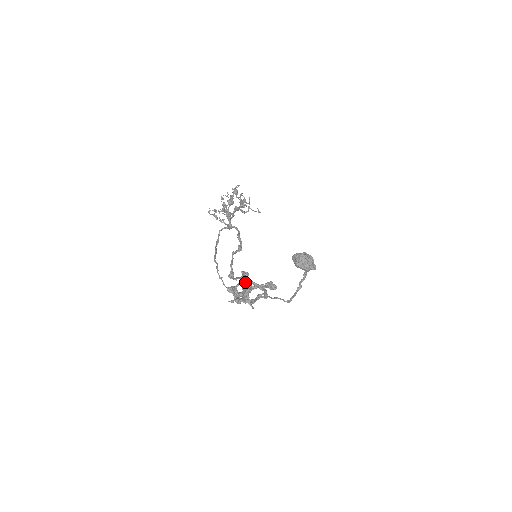
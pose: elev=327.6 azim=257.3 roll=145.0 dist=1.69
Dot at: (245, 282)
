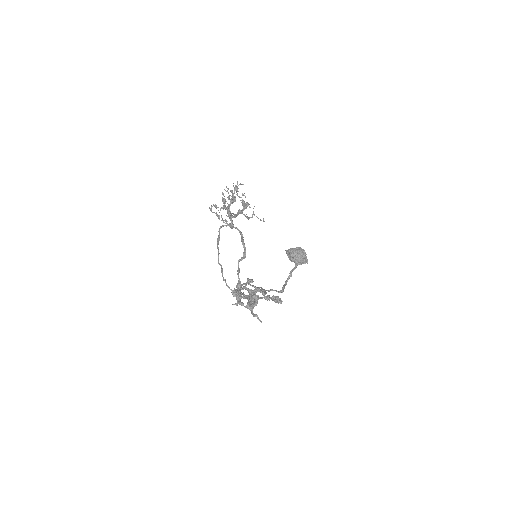
Dot at: (253, 294)
